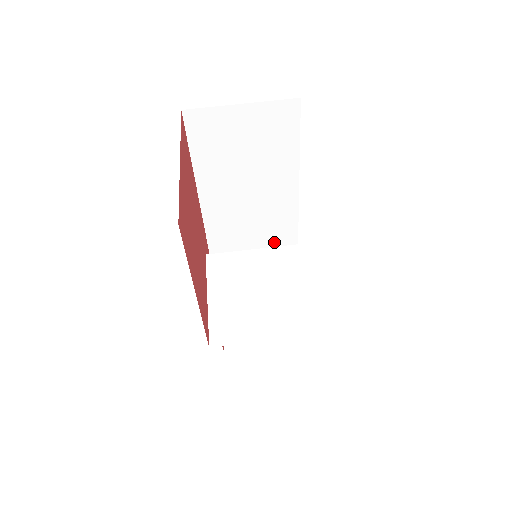
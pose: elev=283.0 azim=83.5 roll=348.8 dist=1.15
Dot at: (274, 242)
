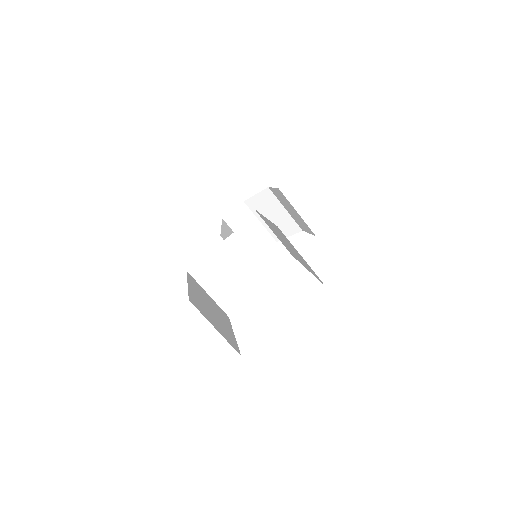
Dot at: occluded
